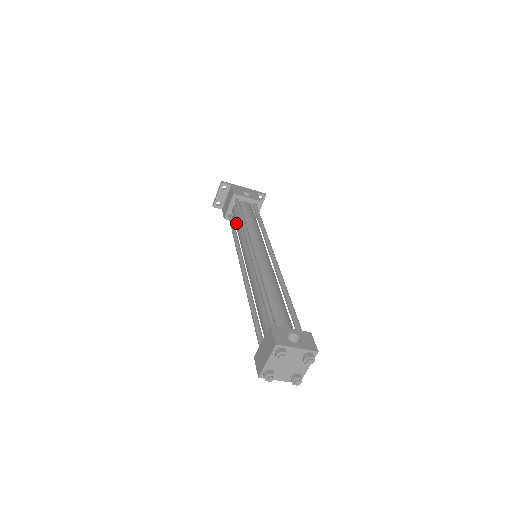
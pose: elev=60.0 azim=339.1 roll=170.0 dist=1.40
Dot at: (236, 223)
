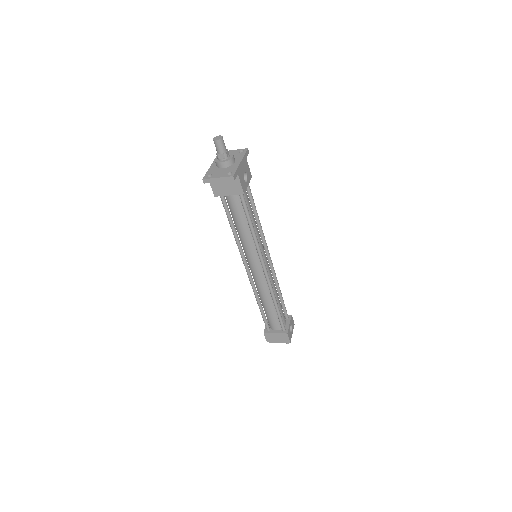
Dot at: (239, 221)
